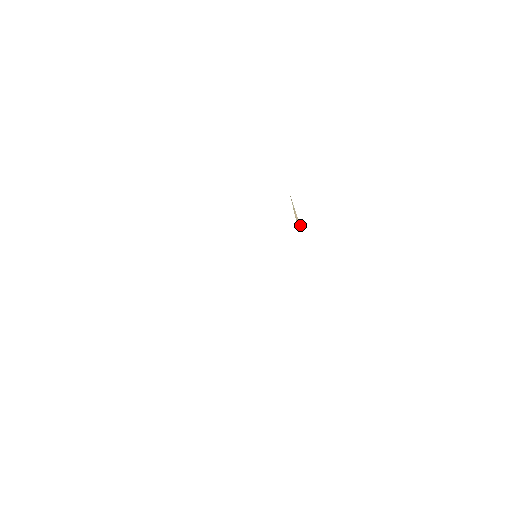
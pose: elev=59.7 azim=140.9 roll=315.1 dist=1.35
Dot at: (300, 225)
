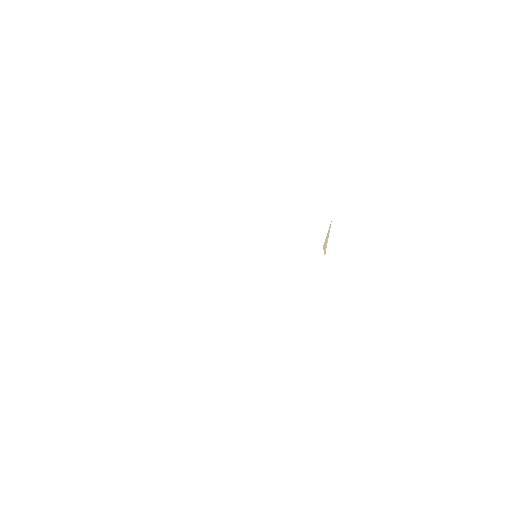
Dot at: (325, 253)
